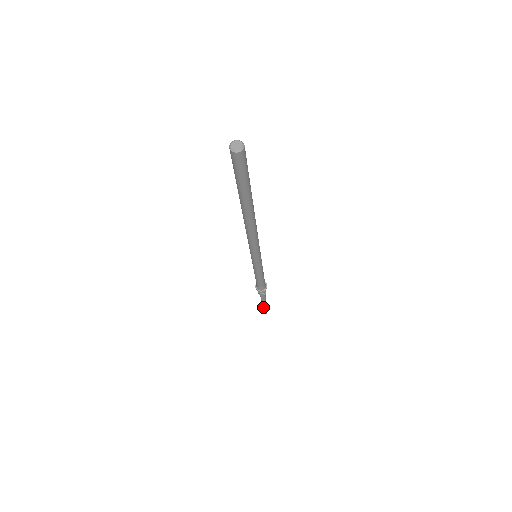
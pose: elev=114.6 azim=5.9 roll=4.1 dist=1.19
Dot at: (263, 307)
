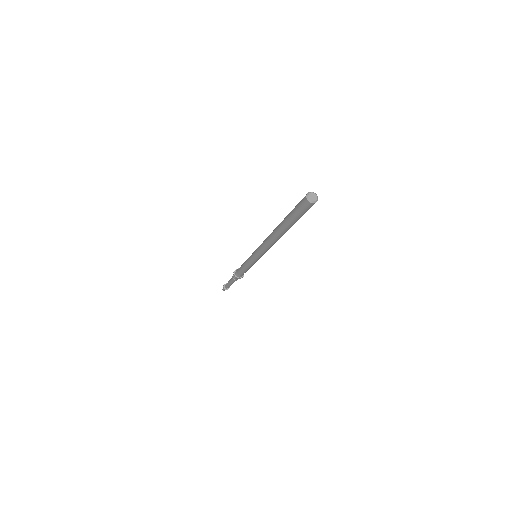
Dot at: (227, 287)
